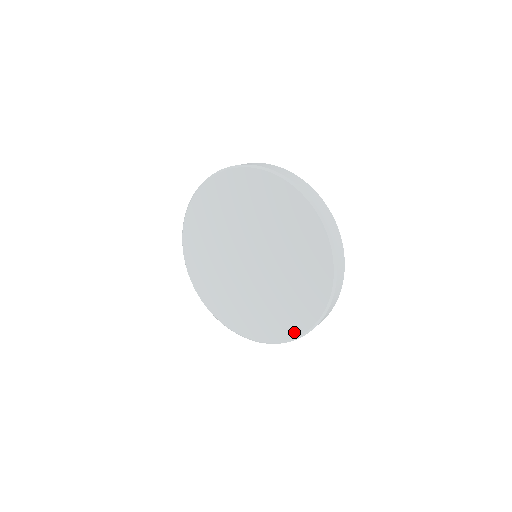
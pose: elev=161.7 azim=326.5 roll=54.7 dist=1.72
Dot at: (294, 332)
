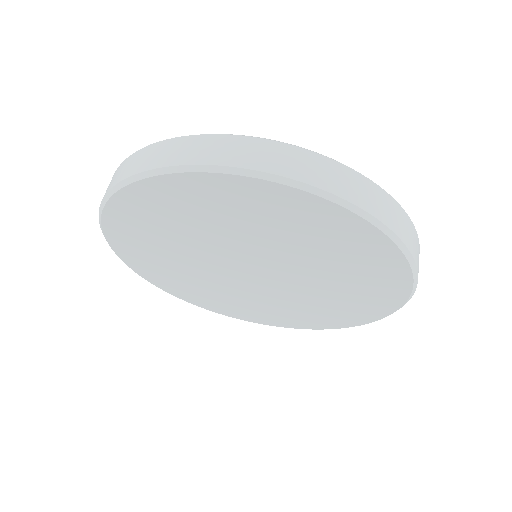
Dot at: (233, 315)
